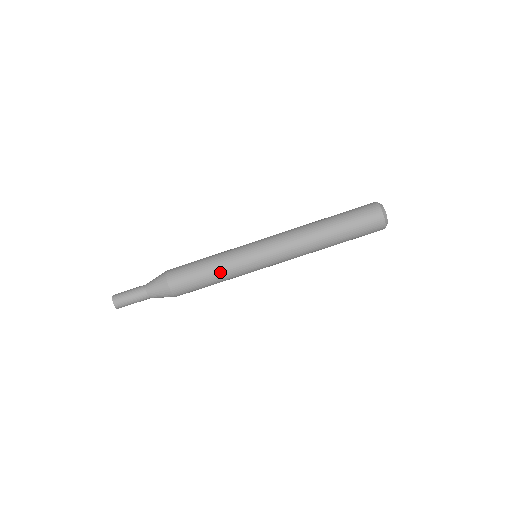
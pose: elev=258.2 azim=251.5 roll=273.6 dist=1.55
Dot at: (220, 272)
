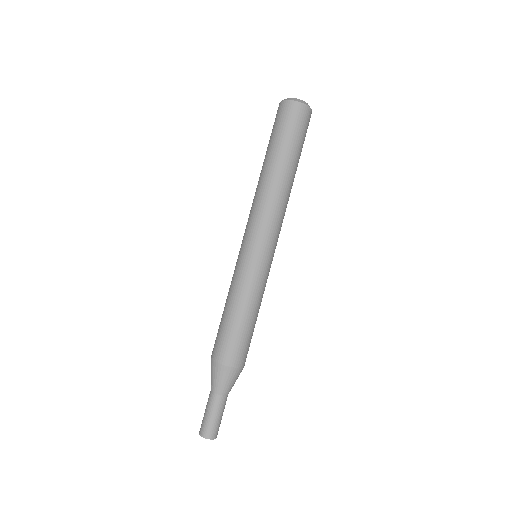
Dot at: (238, 299)
